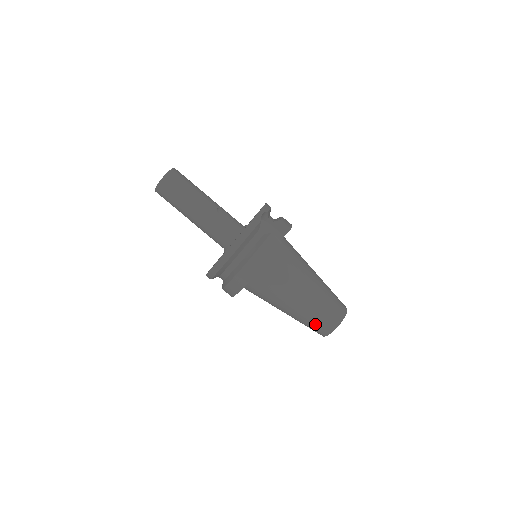
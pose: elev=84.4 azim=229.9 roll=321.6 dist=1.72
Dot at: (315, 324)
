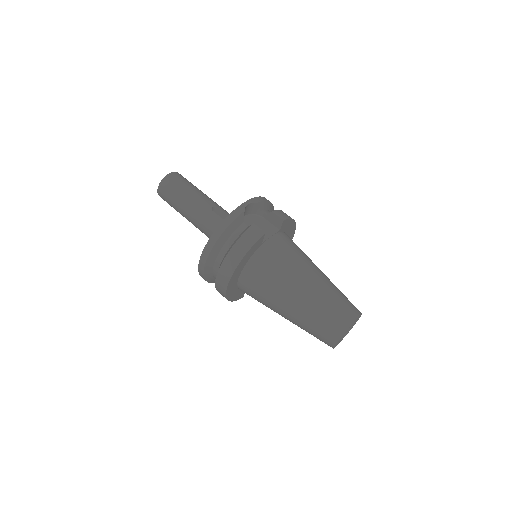
Dot at: (317, 331)
